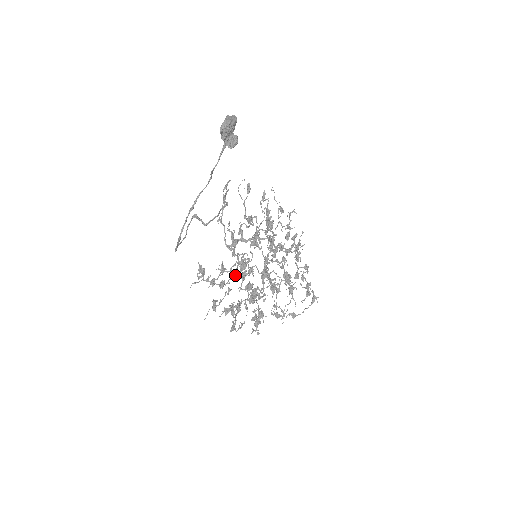
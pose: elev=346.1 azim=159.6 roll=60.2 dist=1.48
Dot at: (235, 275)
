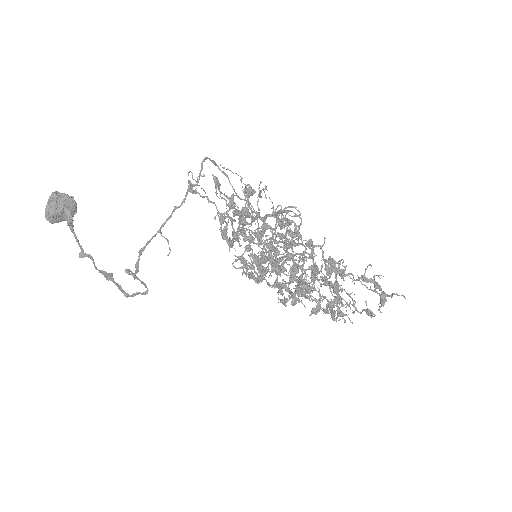
Dot at: (259, 272)
